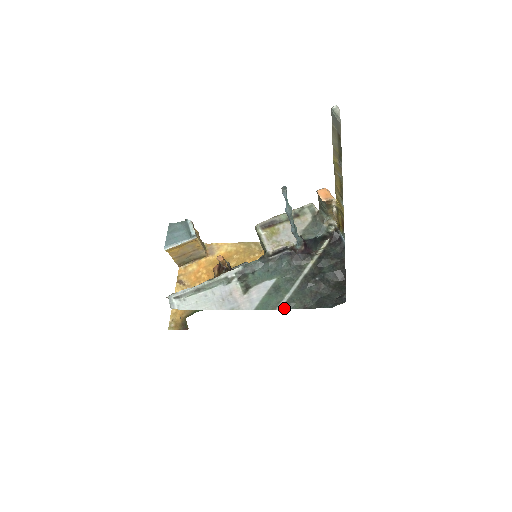
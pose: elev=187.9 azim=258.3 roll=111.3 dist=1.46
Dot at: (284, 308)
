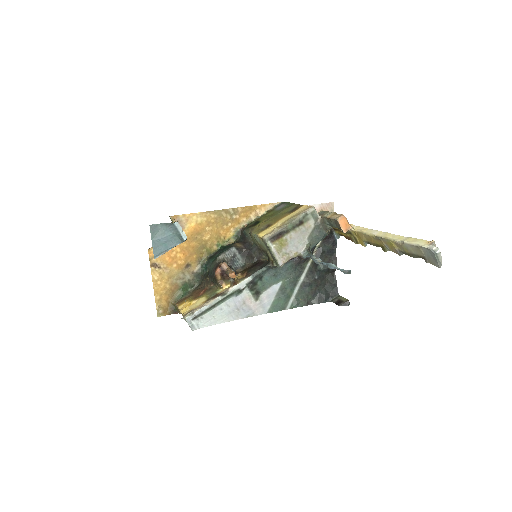
Dot at: (292, 308)
